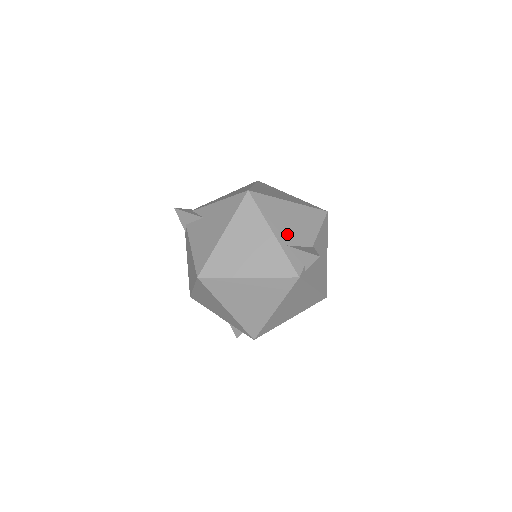
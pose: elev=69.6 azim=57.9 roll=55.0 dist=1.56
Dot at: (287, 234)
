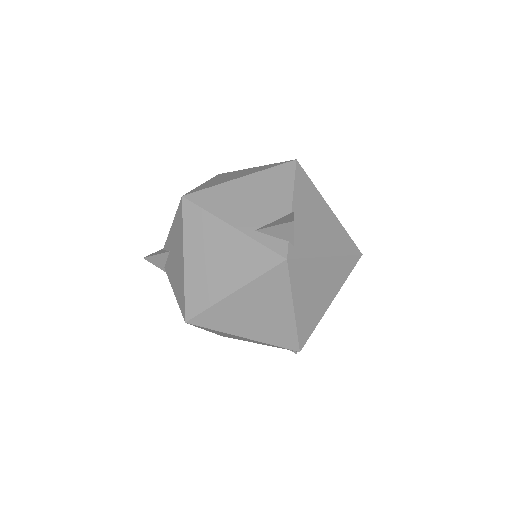
Dot at: (250, 217)
